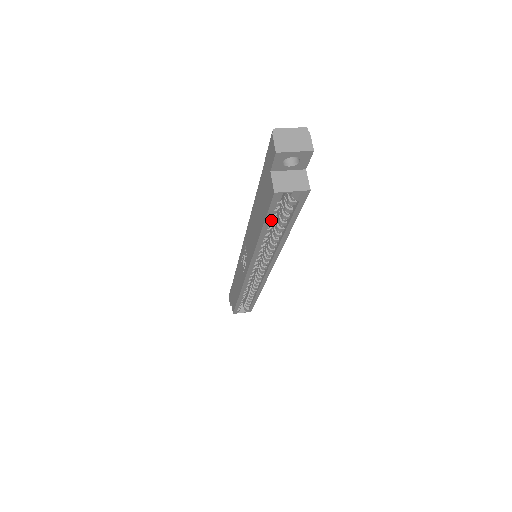
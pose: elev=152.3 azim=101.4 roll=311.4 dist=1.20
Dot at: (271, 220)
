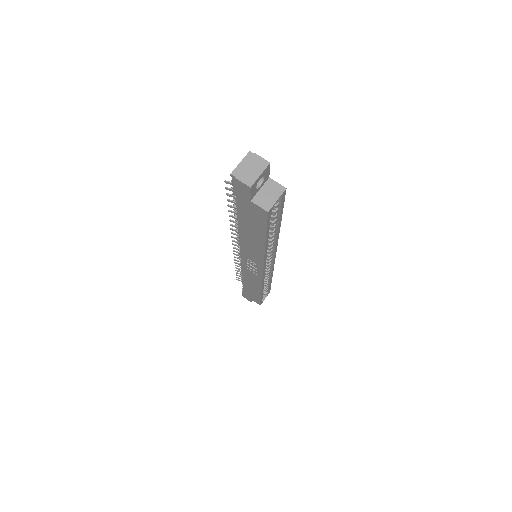
Dot at: occluded
